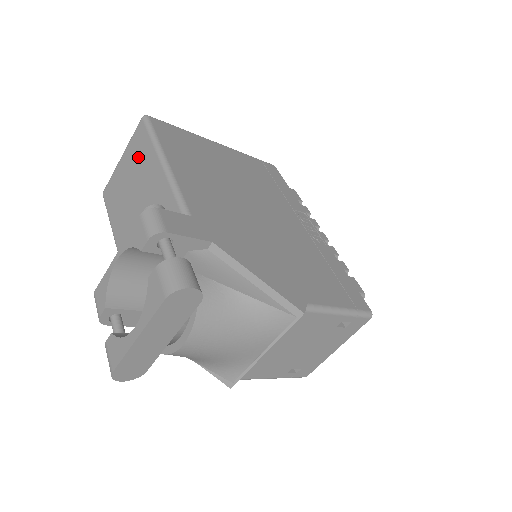
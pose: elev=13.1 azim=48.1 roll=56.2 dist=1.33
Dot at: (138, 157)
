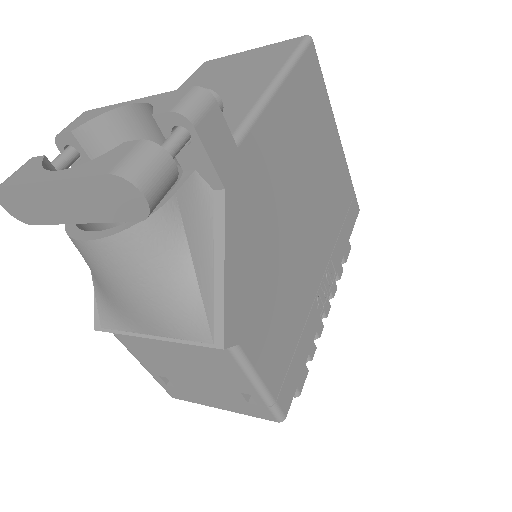
Dot at: (263, 60)
